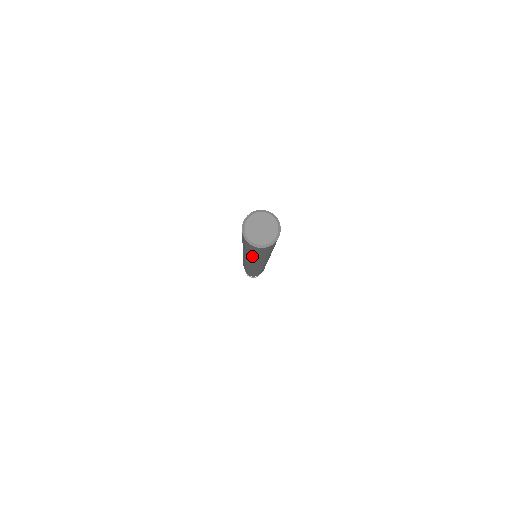
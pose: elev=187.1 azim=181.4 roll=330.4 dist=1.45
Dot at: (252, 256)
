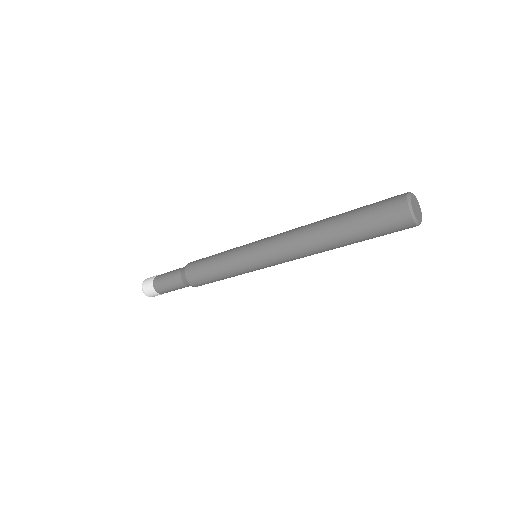
Dot at: (348, 243)
